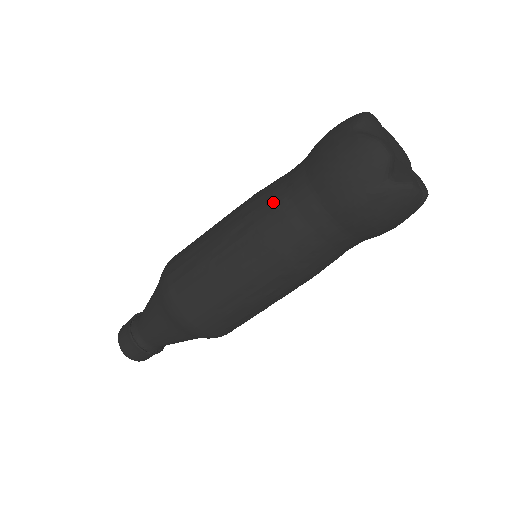
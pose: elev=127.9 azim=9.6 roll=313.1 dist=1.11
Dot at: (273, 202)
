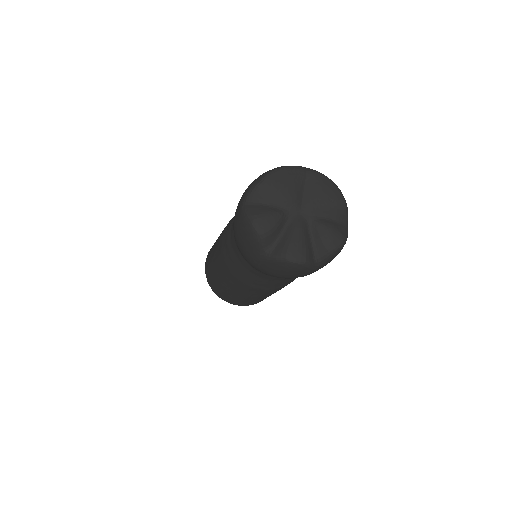
Dot at: (226, 237)
